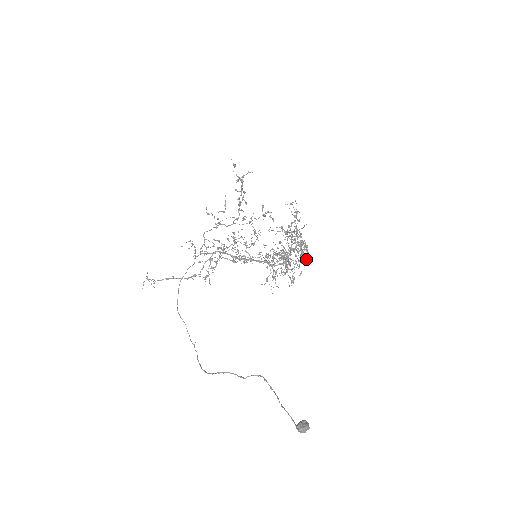
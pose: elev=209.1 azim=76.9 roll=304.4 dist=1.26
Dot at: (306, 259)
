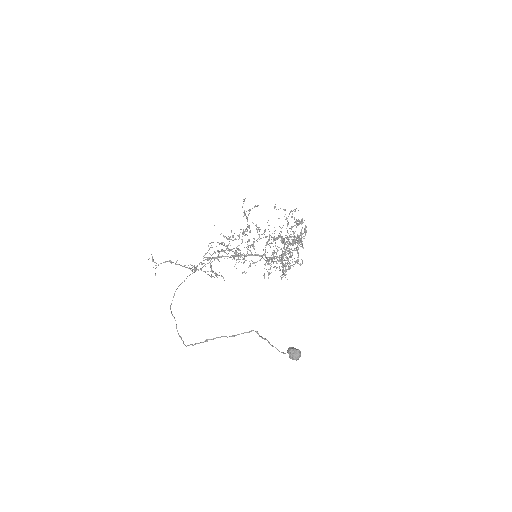
Dot at: (303, 247)
